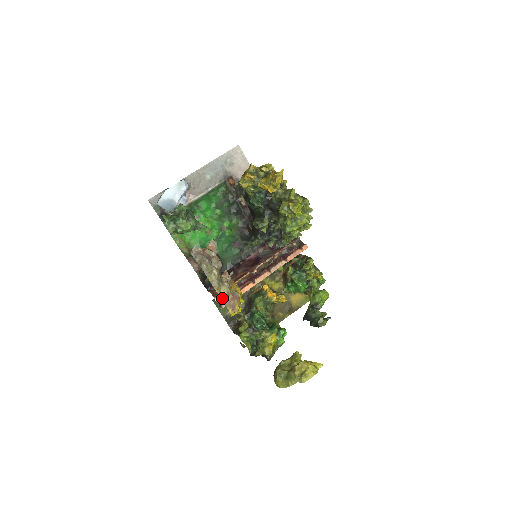
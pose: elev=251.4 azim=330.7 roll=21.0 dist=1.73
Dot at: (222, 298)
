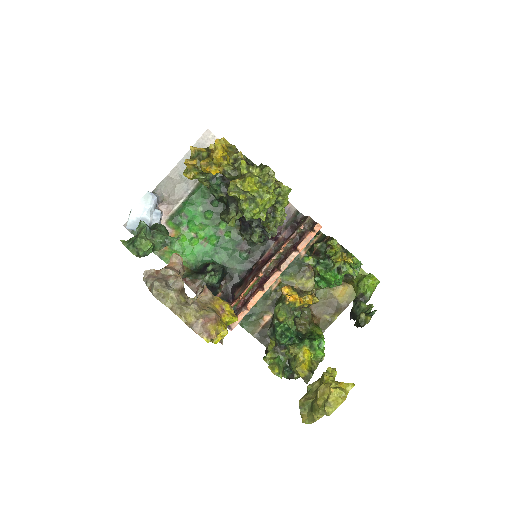
Dot at: (189, 325)
